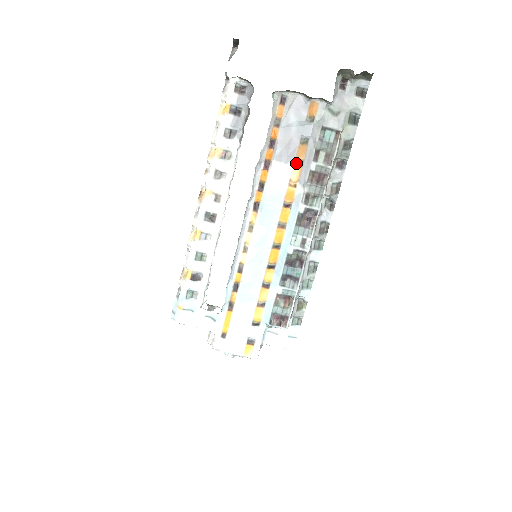
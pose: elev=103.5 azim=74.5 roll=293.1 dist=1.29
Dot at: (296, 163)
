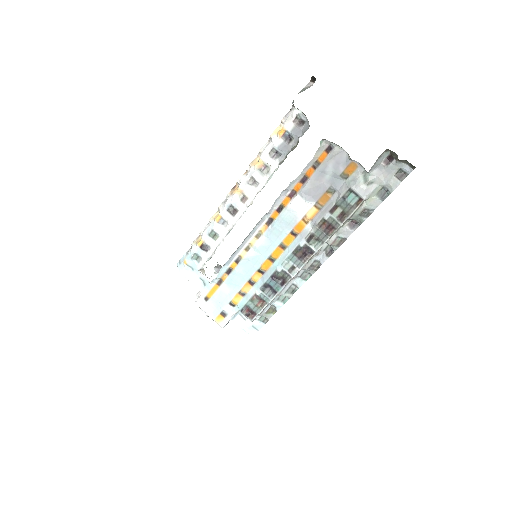
Dot at: (316, 205)
